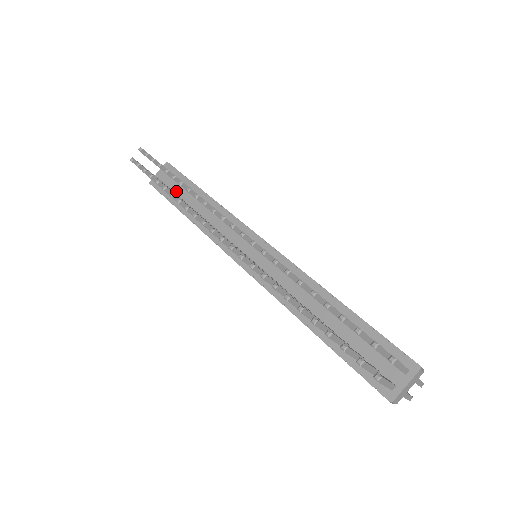
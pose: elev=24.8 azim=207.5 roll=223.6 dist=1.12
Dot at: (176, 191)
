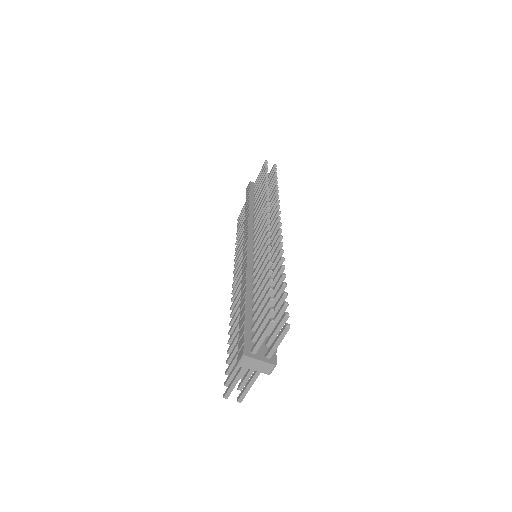
Dot at: occluded
